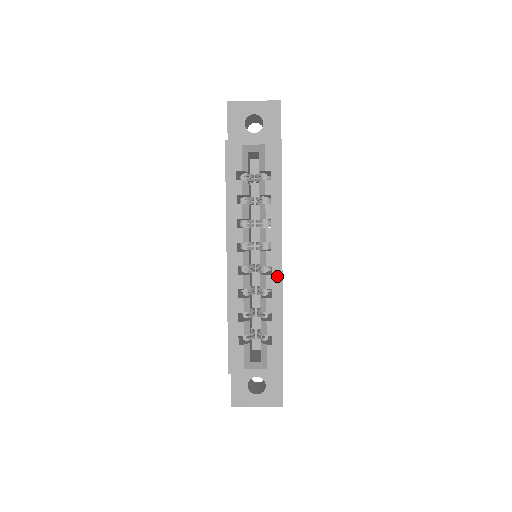
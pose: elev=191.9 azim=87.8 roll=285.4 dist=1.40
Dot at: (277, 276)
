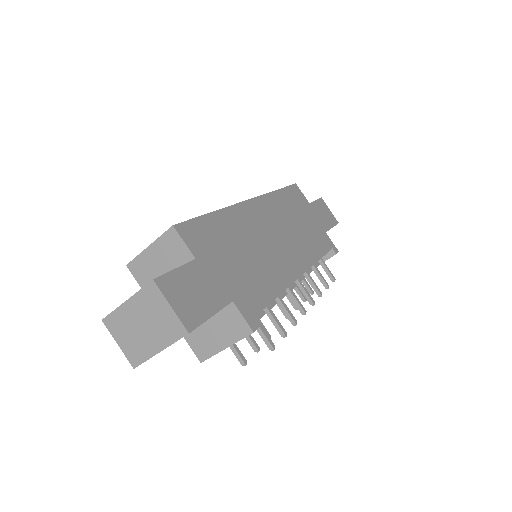
Dot at: occluded
